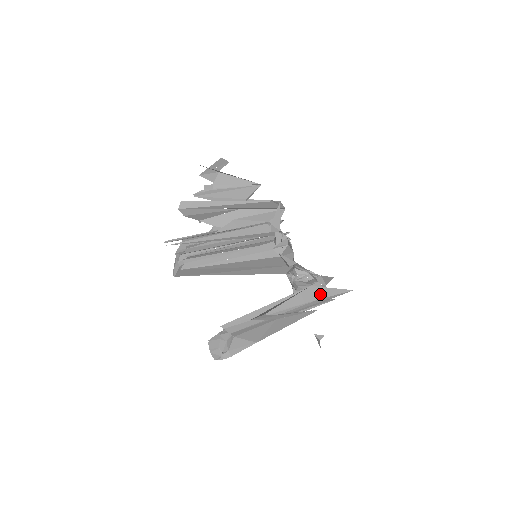
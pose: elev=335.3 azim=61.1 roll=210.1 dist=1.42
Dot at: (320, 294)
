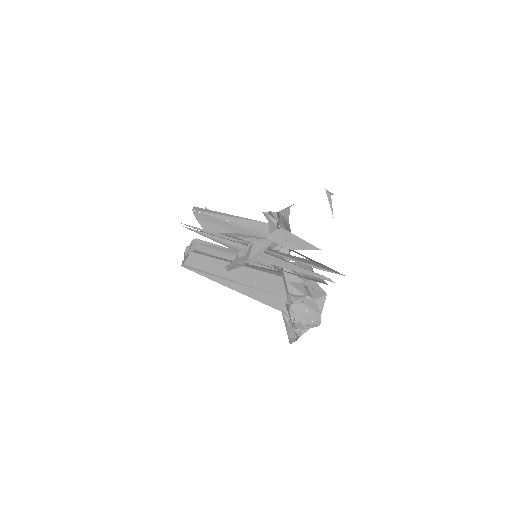
Dot at: (319, 266)
